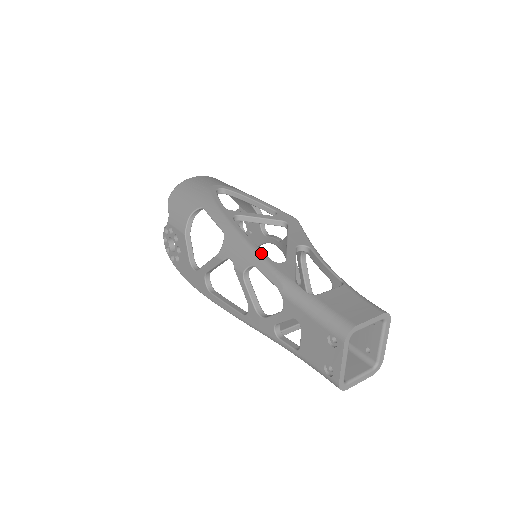
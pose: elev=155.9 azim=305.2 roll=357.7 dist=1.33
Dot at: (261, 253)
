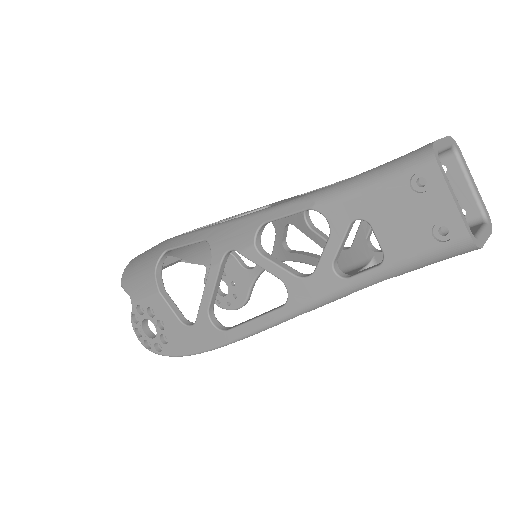
Dot at: (262, 209)
